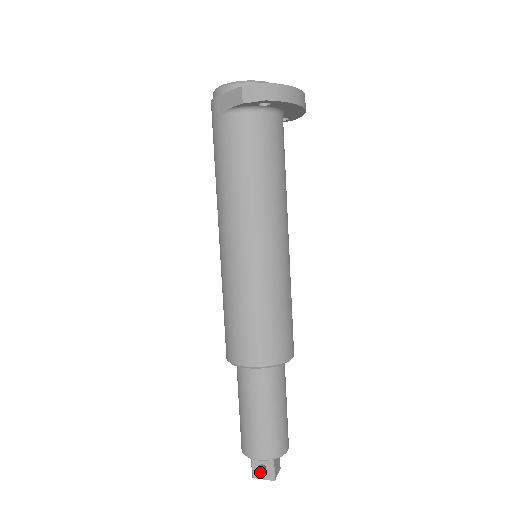
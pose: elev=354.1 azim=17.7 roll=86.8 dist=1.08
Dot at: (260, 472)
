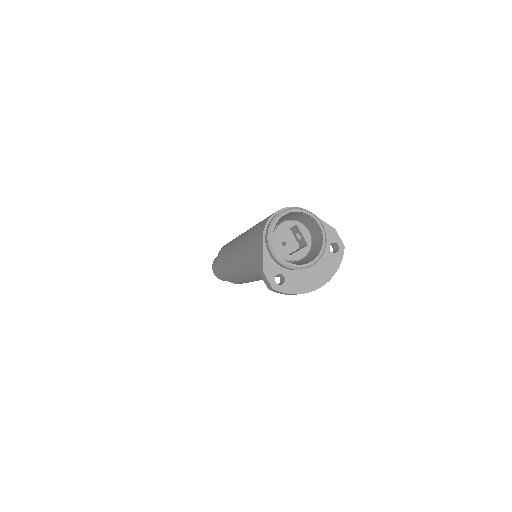
Dot at: occluded
